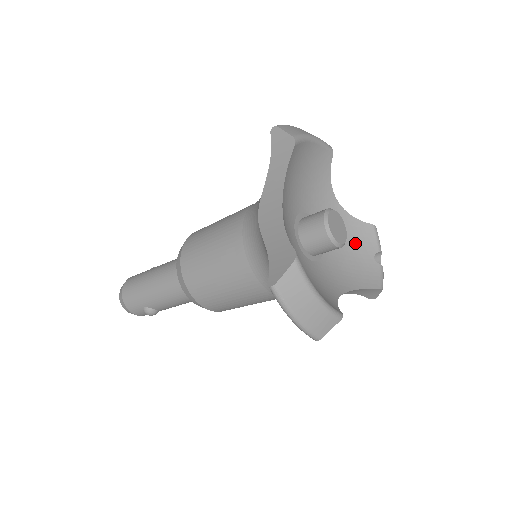
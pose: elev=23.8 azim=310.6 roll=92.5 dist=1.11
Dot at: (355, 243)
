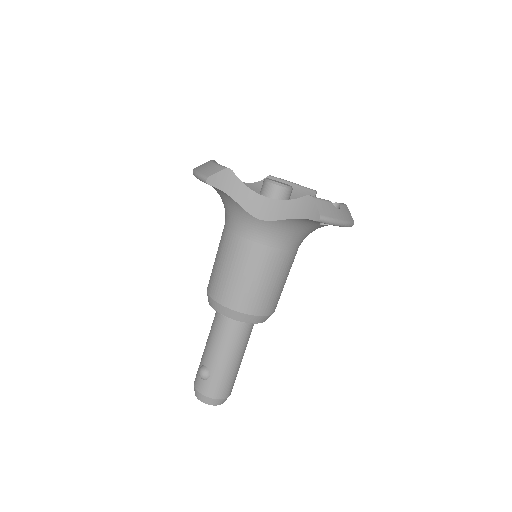
Dot at: occluded
